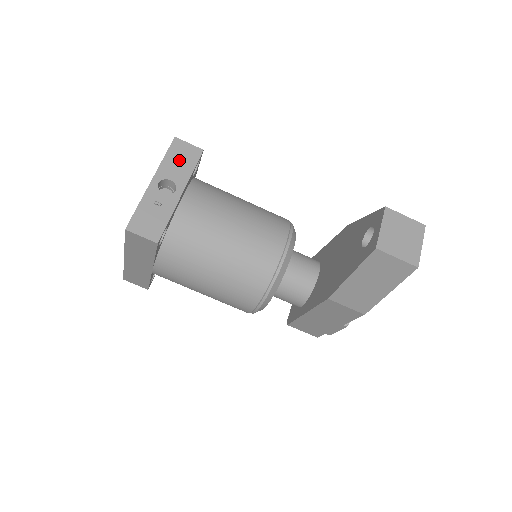
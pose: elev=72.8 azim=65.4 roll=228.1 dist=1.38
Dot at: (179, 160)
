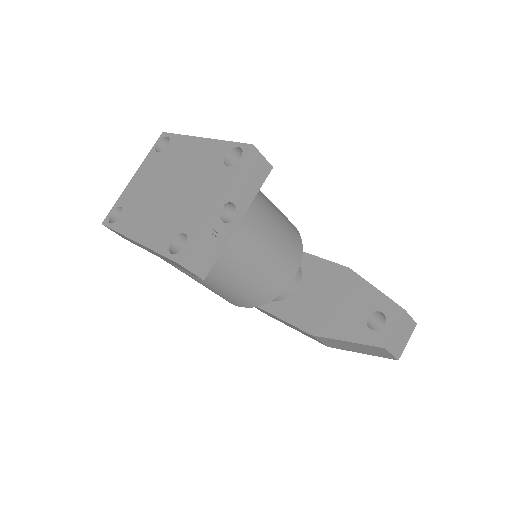
Dot at: (248, 178)
